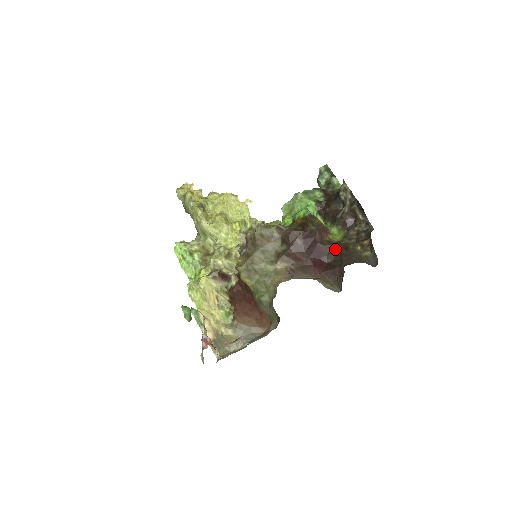
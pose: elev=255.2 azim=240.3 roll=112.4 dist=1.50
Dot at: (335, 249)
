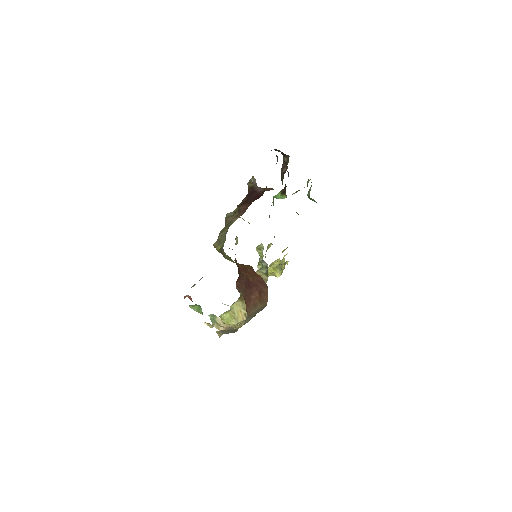
Dot at: occluded
